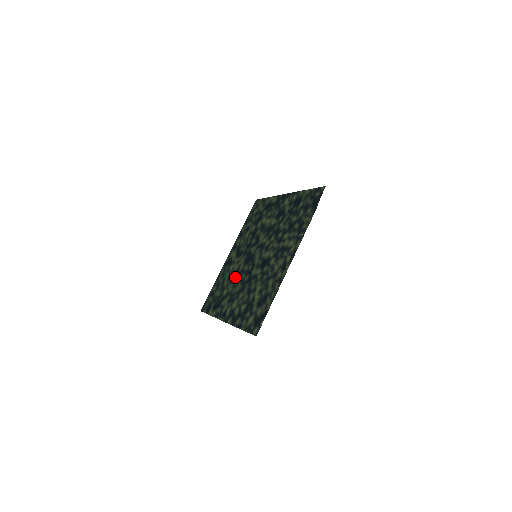
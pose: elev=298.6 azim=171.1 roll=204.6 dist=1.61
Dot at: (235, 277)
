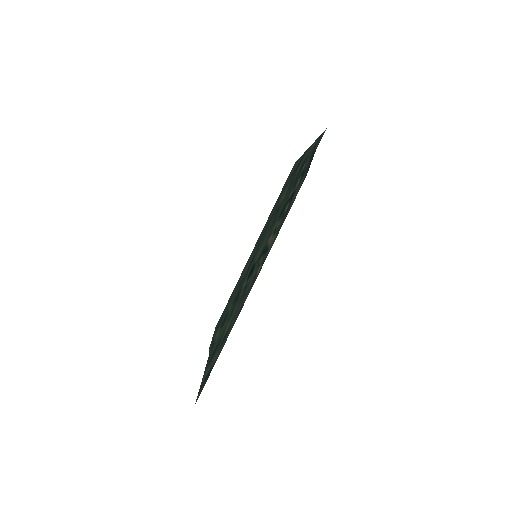
Dot at: (238, 286)
